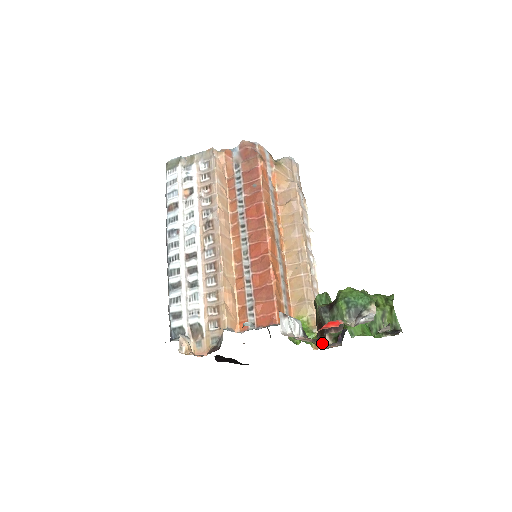
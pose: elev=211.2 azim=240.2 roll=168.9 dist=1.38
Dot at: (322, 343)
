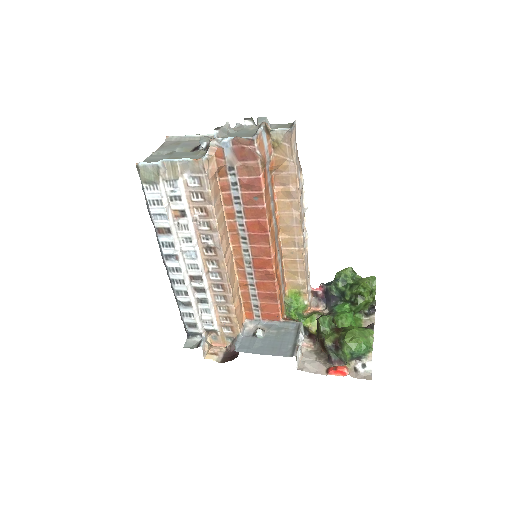
Dot at: occluded
